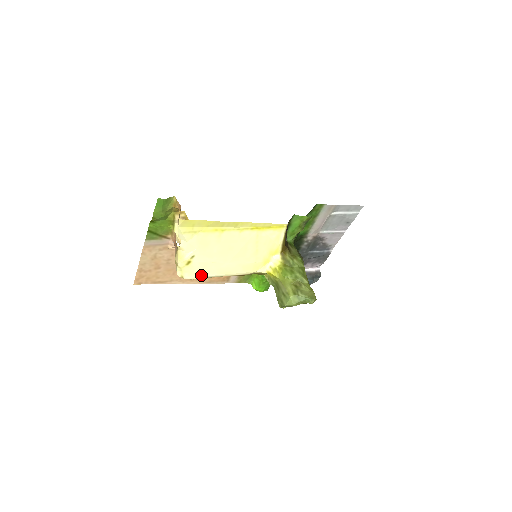
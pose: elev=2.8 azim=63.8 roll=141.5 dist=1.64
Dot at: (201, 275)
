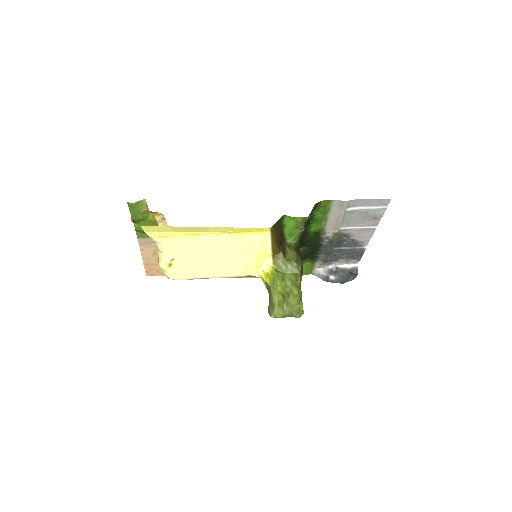
Dot at: (188, 276)
